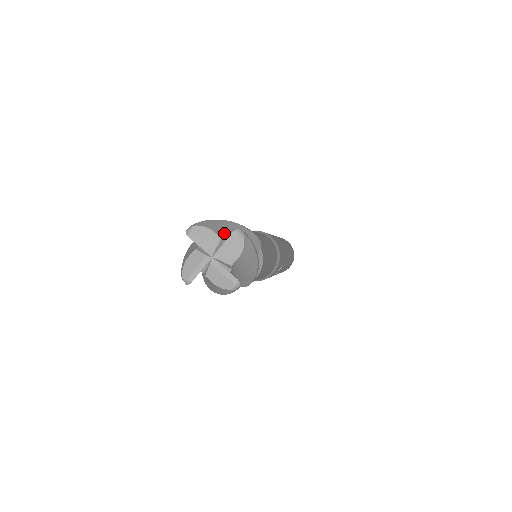
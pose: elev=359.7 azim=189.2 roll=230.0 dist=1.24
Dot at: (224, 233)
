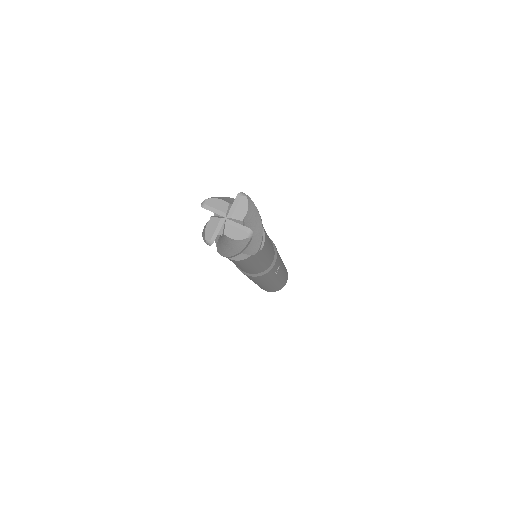
Dot at: (230, 202)
